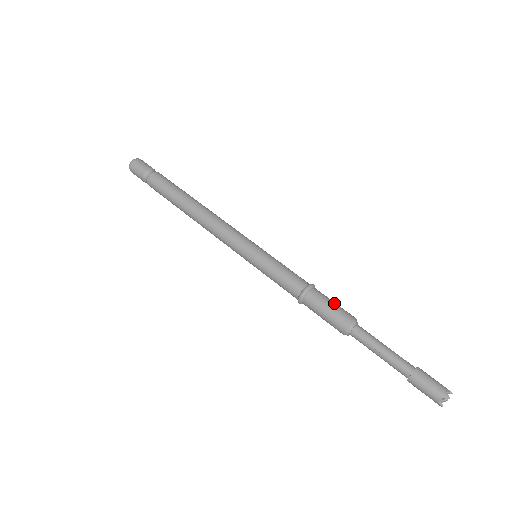
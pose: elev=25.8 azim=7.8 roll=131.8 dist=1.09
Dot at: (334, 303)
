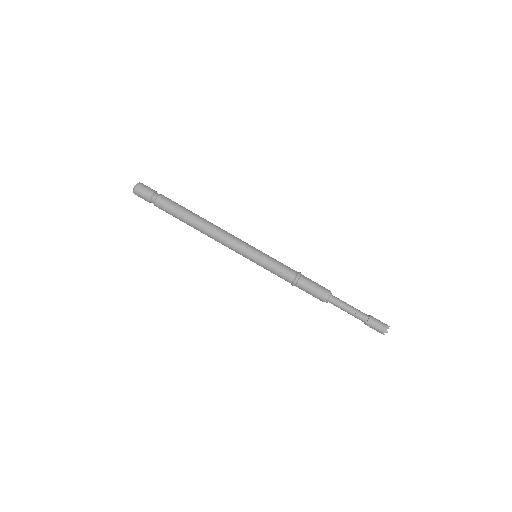
Dot at: (315, 285)
